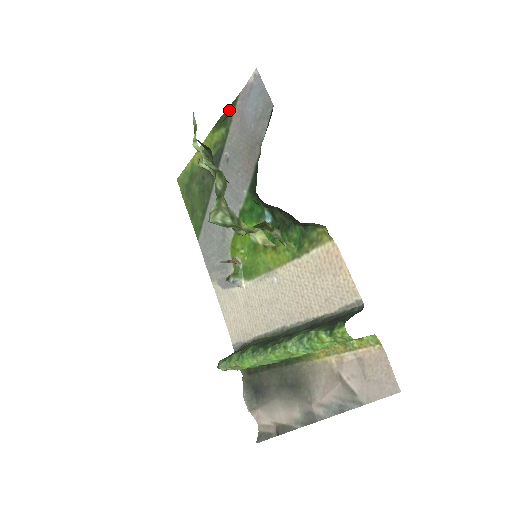
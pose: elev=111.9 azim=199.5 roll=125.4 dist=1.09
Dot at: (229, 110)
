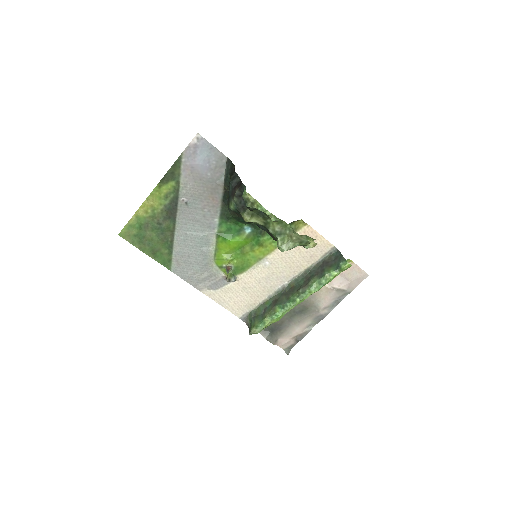
Dot at: (174, 167)
